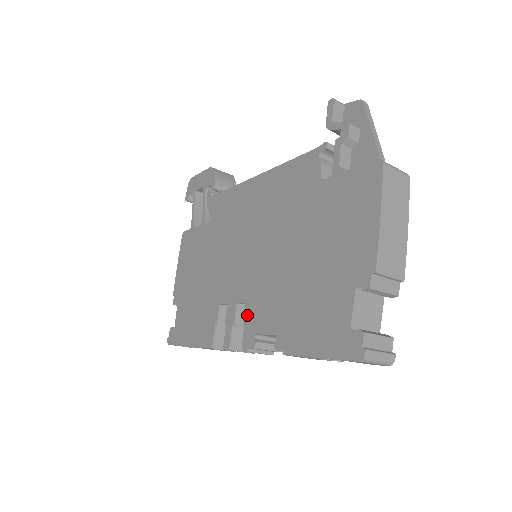
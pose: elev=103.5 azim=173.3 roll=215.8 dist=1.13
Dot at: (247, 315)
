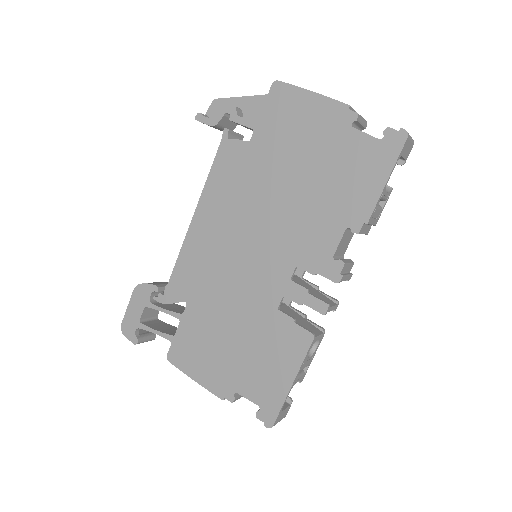
Dot at: (309, 266)
